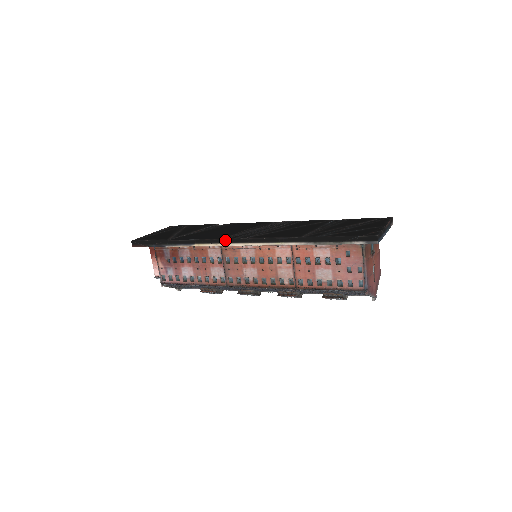
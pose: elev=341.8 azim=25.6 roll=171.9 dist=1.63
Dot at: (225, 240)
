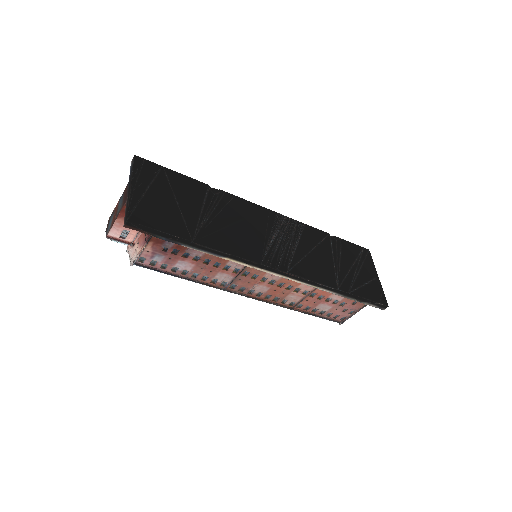
Dot at: (266, 267)
